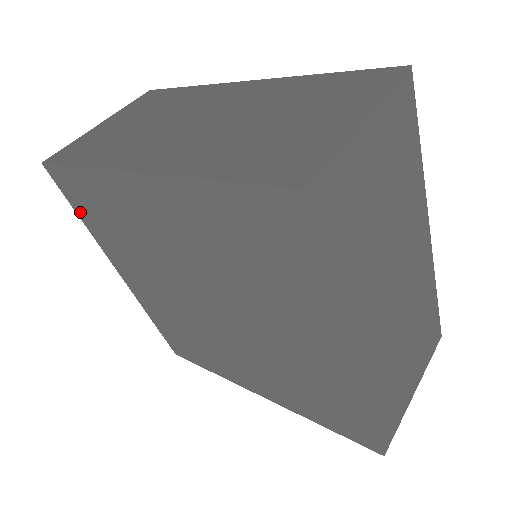
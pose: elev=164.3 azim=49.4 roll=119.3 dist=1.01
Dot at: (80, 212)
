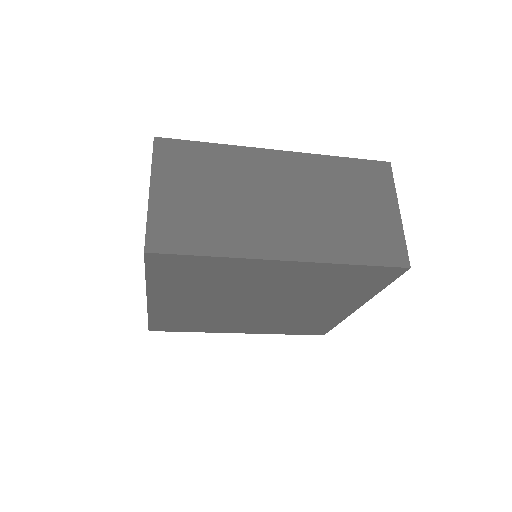
Dot at: (154, 274)
